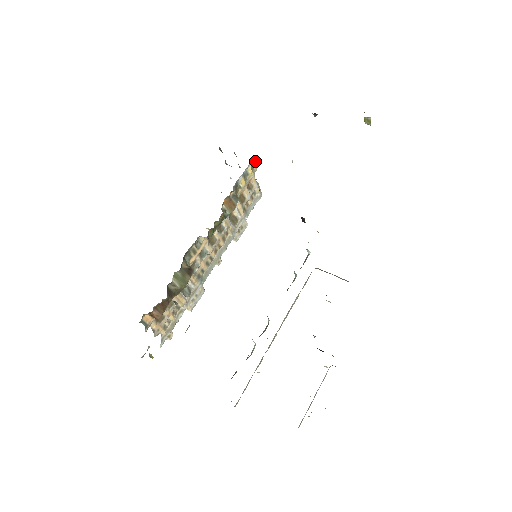
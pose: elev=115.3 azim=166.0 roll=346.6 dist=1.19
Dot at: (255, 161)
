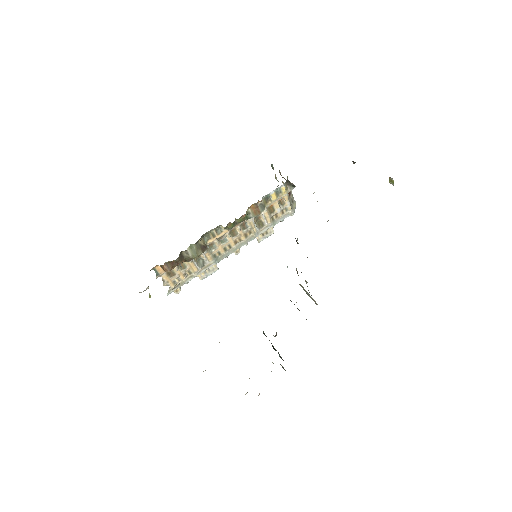
Dot at: (293, 184)
